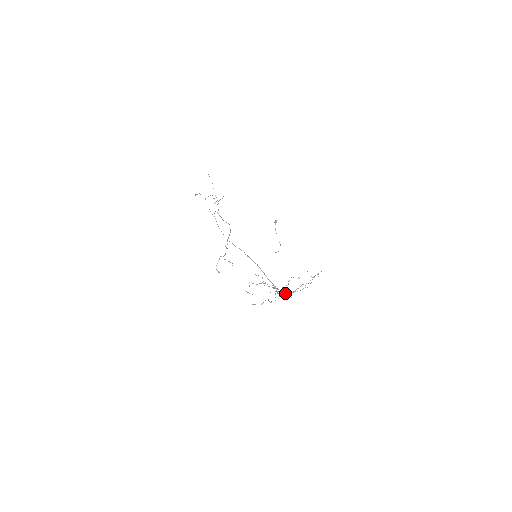
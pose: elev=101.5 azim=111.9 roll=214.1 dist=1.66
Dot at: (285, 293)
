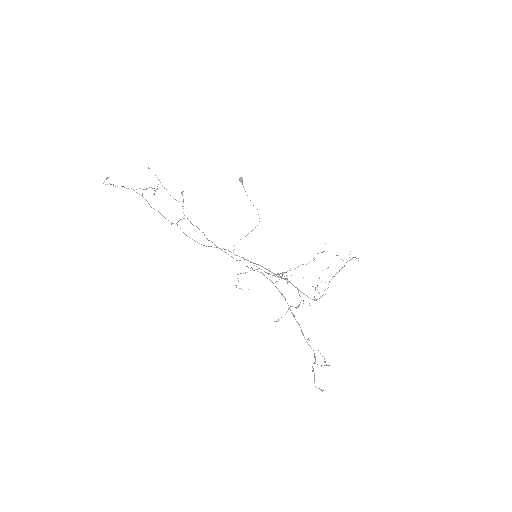
Dot at: (287, 271)
